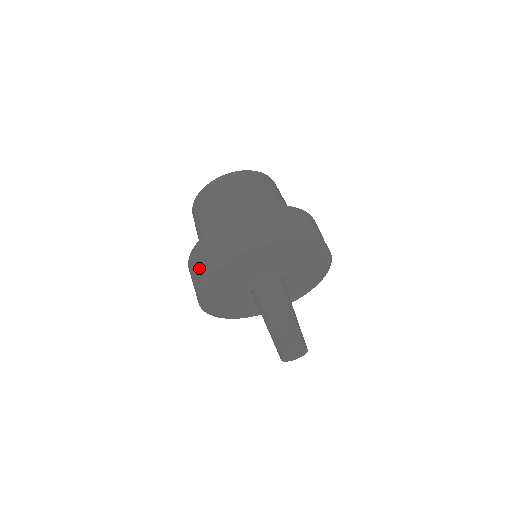
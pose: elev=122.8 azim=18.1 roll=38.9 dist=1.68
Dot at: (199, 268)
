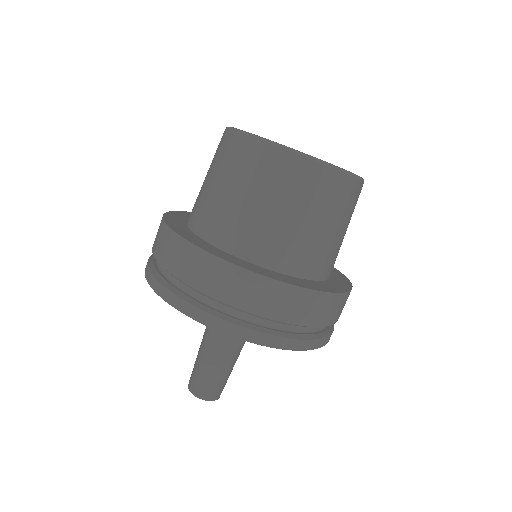
Dot at: occluded
